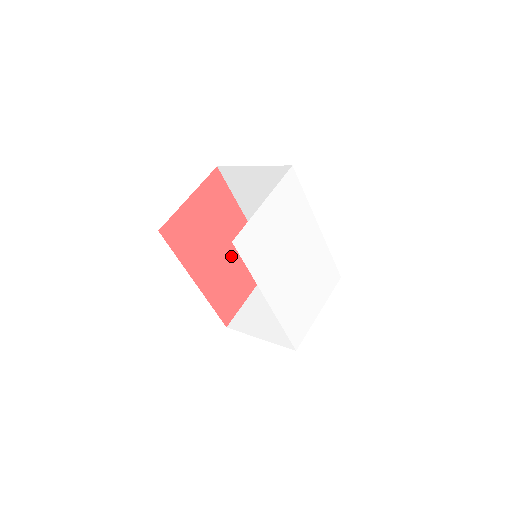
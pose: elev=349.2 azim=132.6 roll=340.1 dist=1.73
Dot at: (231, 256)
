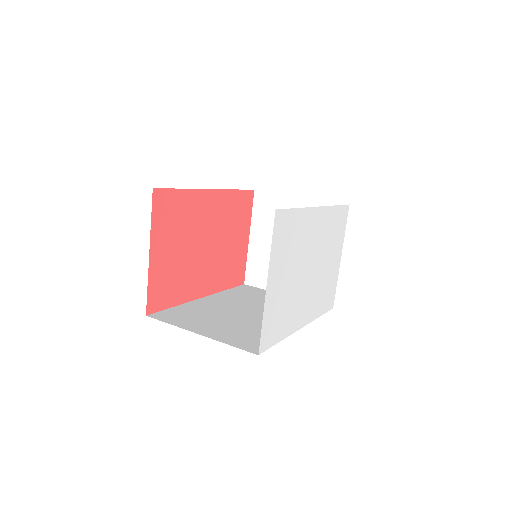
Dot at: (217, 237)
